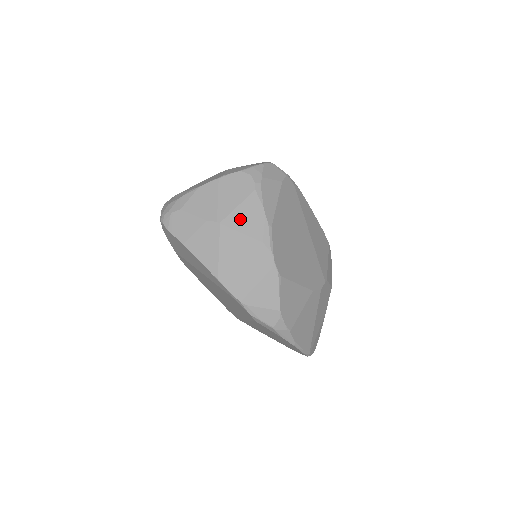
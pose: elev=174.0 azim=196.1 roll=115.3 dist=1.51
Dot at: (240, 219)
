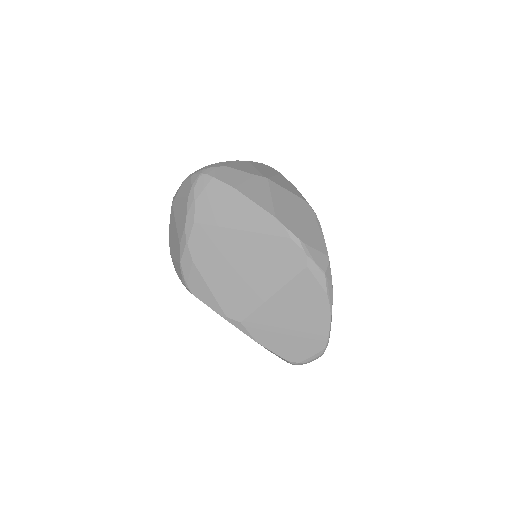
Dot at: (280, 182)
